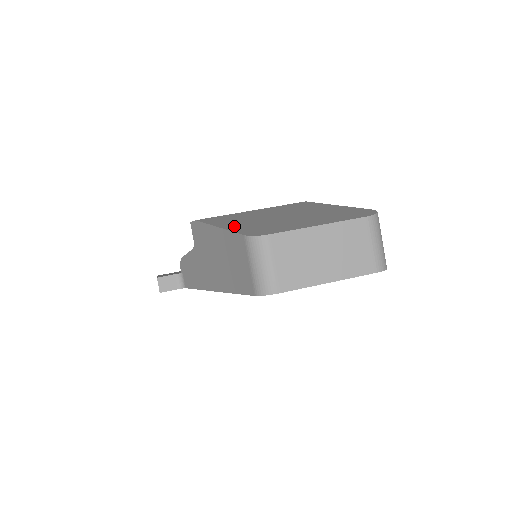
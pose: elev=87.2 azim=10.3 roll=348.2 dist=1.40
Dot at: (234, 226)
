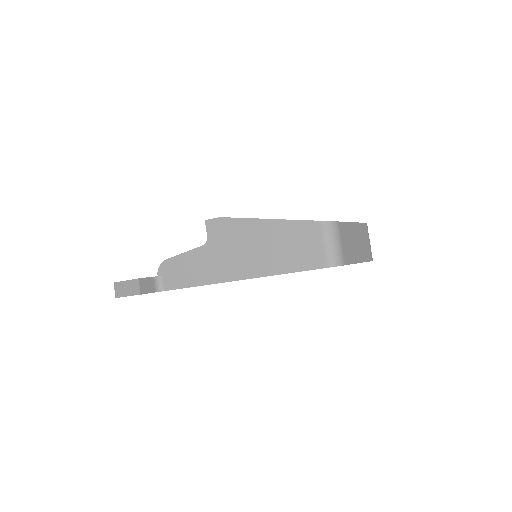
Dot at: occluded
